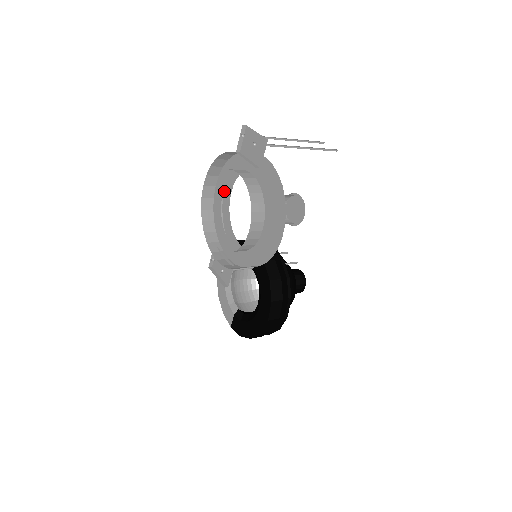
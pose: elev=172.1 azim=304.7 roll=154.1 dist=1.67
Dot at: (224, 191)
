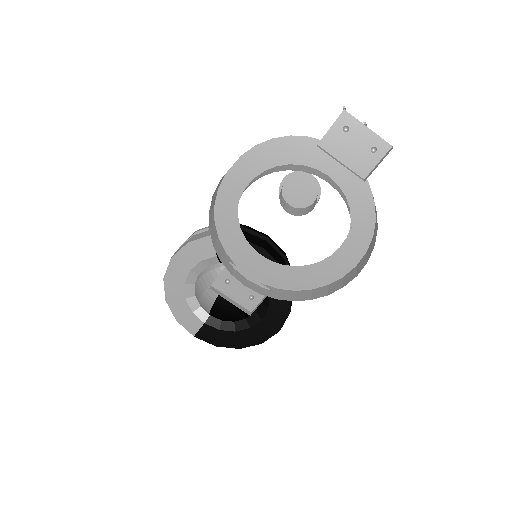
Dot at: occluded
